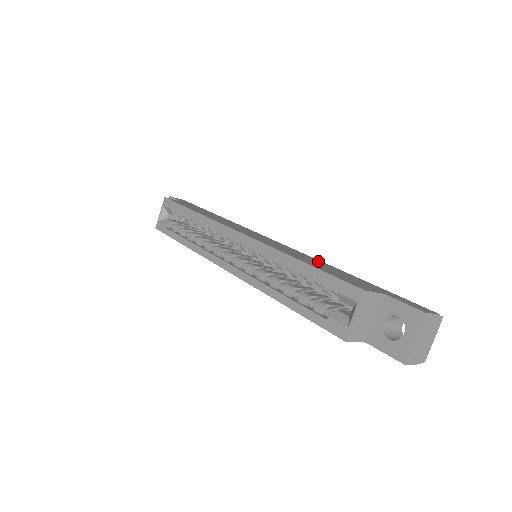
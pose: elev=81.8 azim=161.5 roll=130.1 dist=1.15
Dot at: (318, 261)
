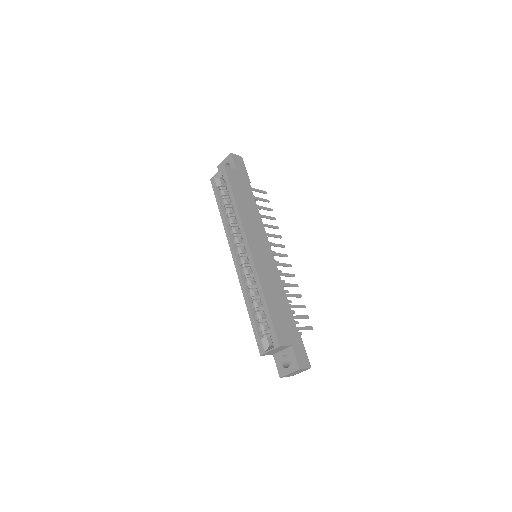
Dot at: (281, 292)
